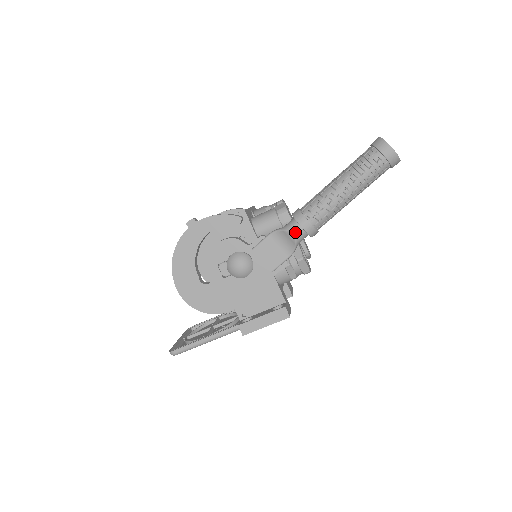
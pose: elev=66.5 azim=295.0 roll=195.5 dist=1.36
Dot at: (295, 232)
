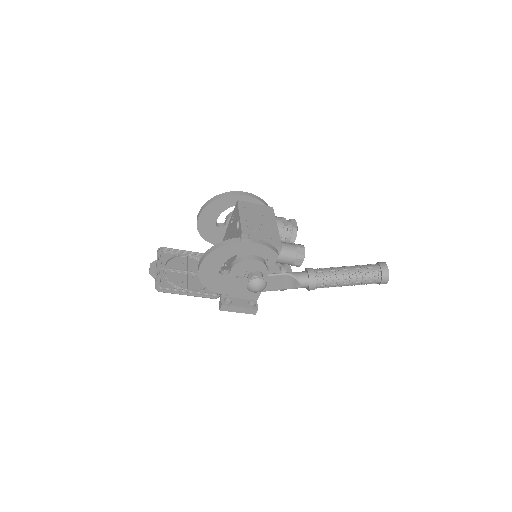
Dot at: (303, 285)
